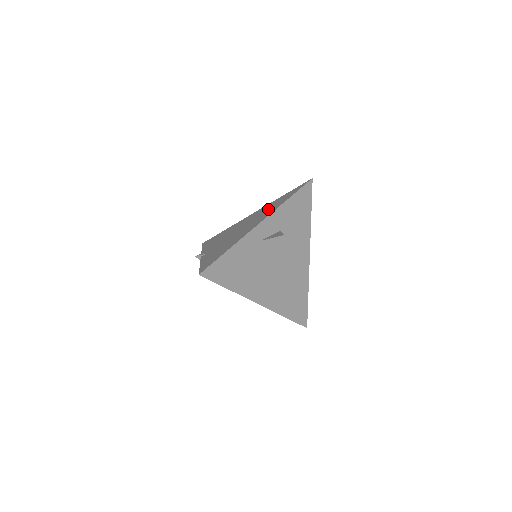
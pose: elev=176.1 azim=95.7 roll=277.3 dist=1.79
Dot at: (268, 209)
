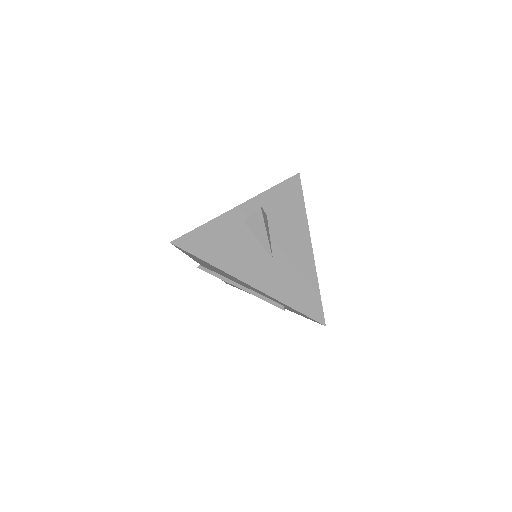
Dot at: occluded
